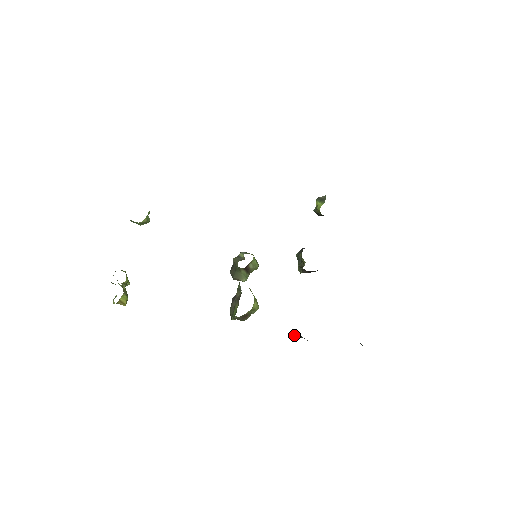
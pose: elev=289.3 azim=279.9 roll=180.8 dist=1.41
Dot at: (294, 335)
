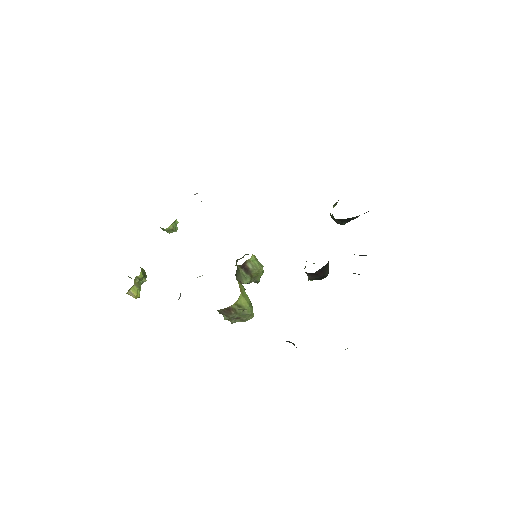
Dot at: occluded
